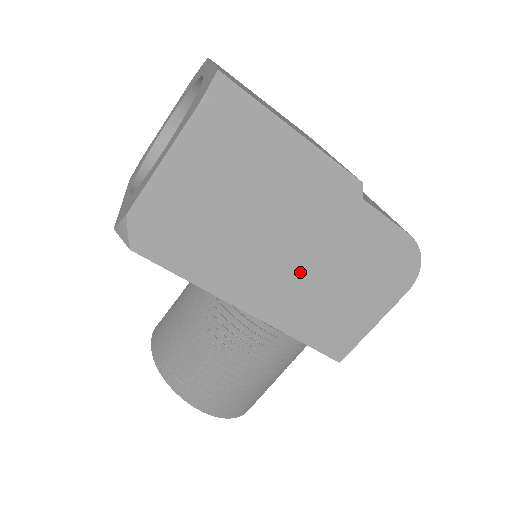
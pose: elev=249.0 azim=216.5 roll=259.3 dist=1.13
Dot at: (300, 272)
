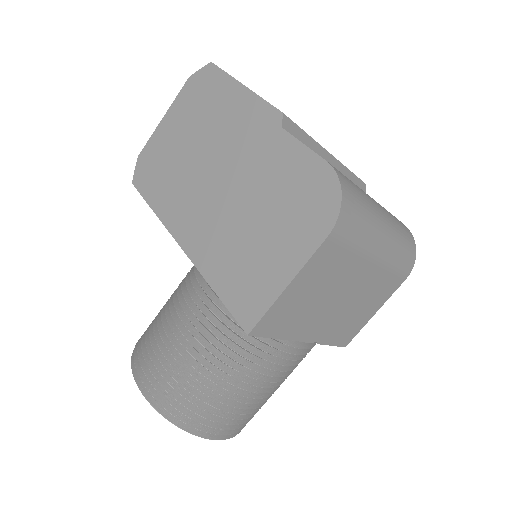
Dot at: (225, 205)
